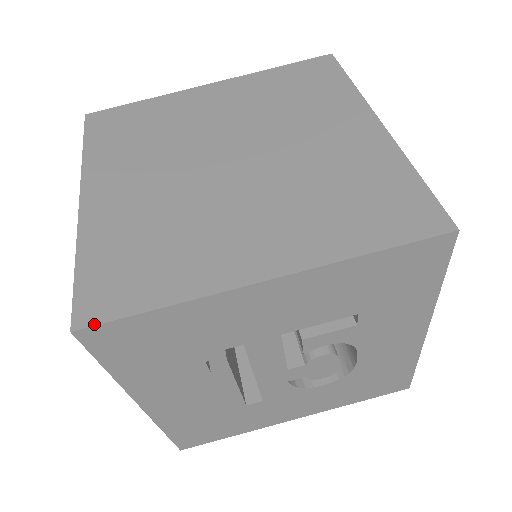
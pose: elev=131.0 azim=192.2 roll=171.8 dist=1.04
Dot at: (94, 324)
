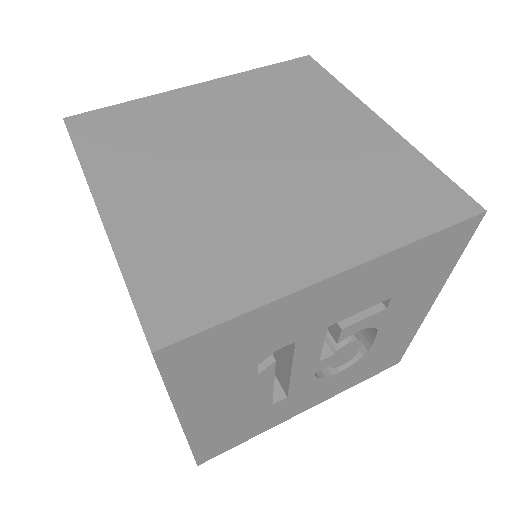
Dot at: (176, 340)
